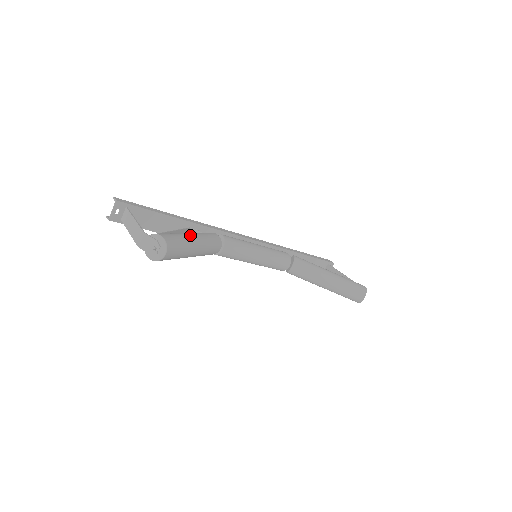
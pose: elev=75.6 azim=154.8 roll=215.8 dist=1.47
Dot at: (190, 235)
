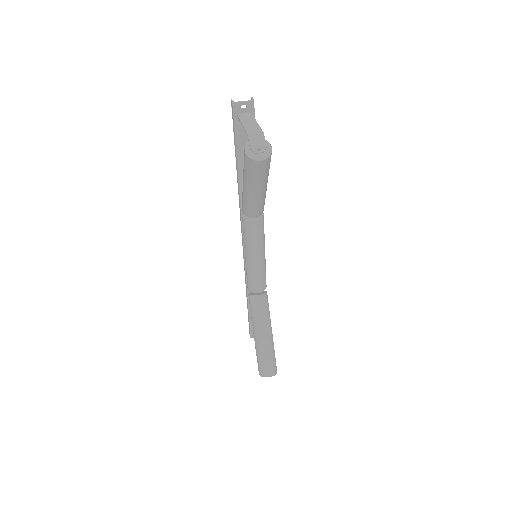
Dot at: occluded
